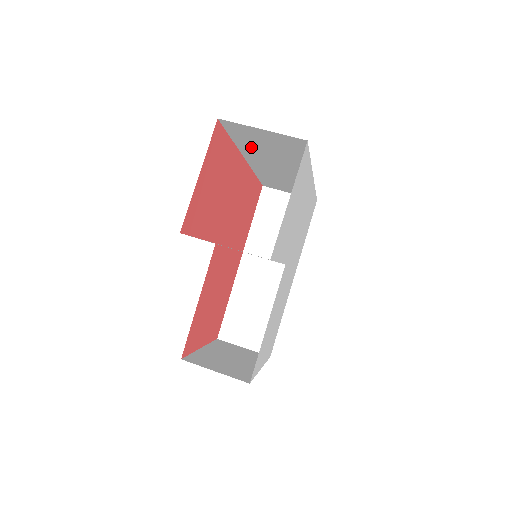
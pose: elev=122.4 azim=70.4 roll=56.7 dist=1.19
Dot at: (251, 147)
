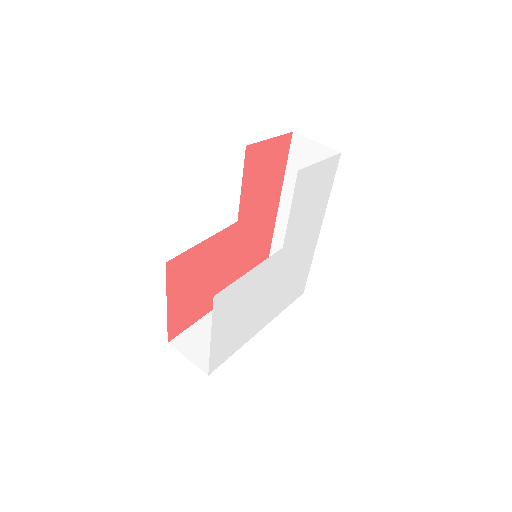
Dot at: (295, 178)
